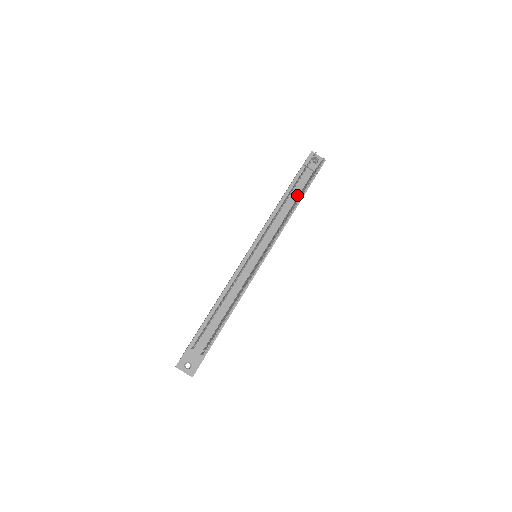
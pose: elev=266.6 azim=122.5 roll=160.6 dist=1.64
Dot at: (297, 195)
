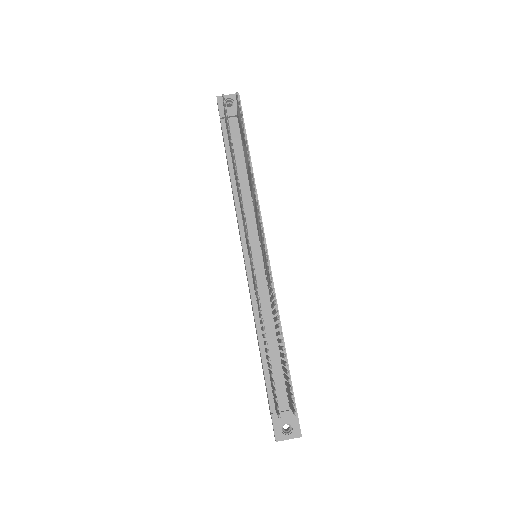
Dot at: (242, 156)
